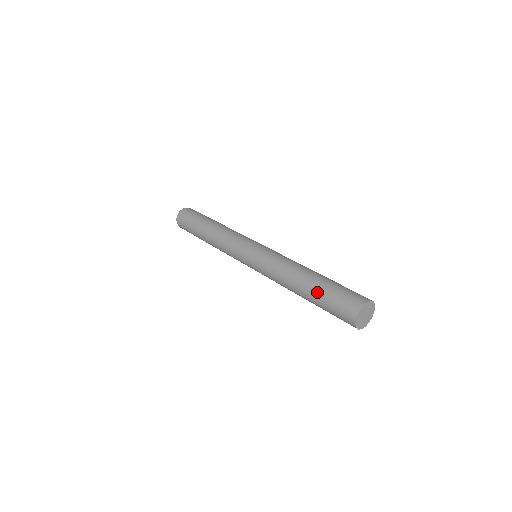
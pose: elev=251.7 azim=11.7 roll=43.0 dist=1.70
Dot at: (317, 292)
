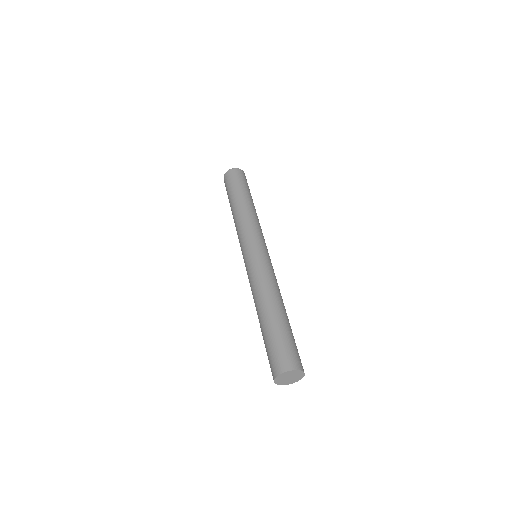
Dot at: (277, 325)
